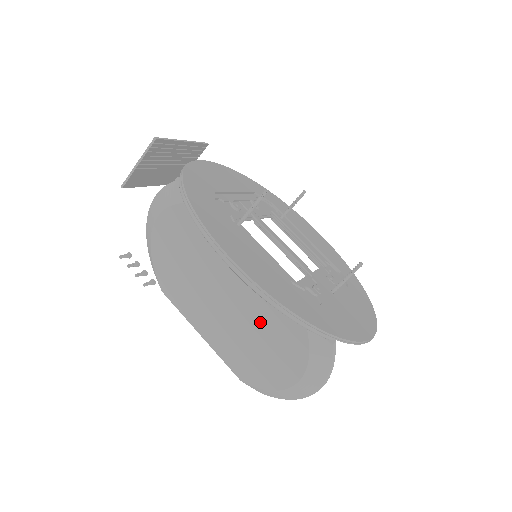
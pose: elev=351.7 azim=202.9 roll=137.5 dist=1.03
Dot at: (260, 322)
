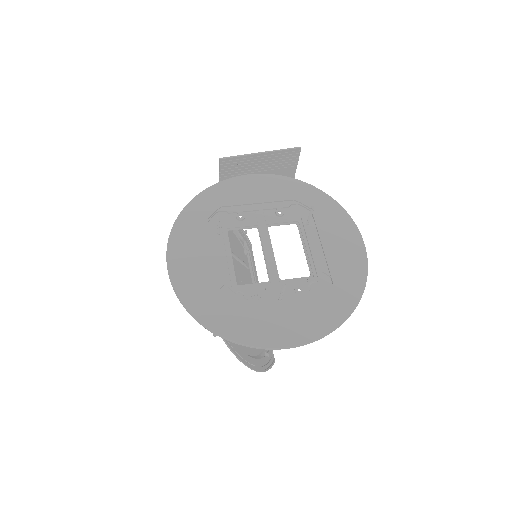
Dot at: occluded
